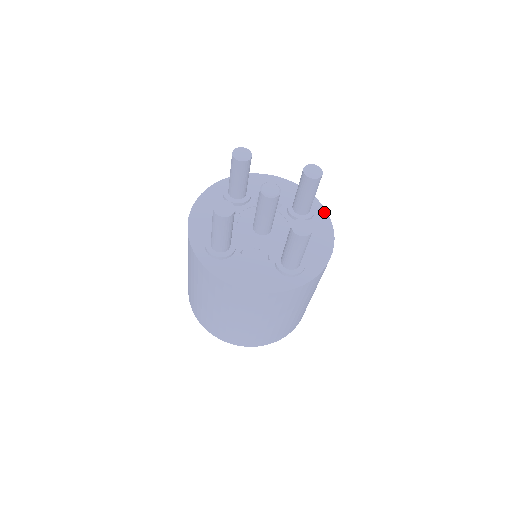
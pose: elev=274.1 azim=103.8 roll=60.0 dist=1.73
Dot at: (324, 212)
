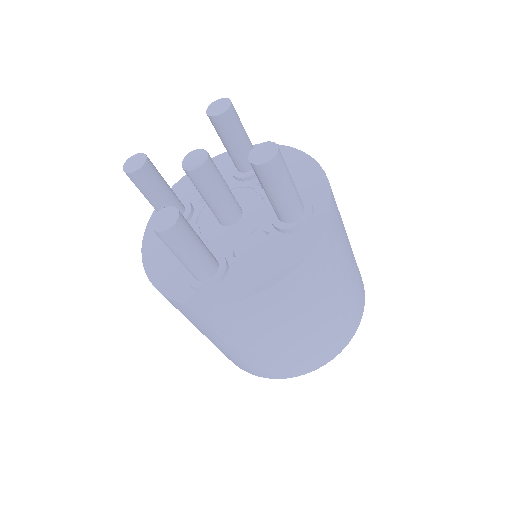
Dot at: occluded
